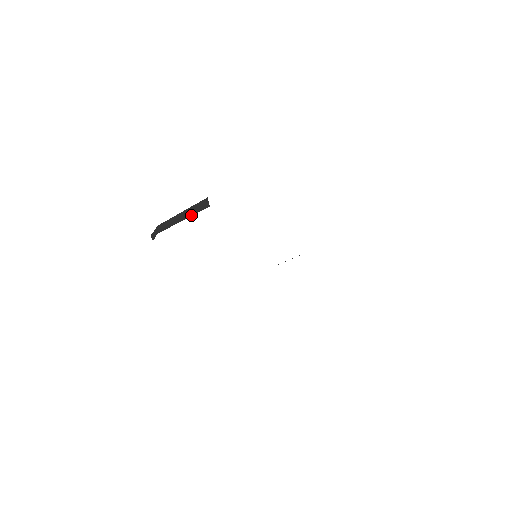
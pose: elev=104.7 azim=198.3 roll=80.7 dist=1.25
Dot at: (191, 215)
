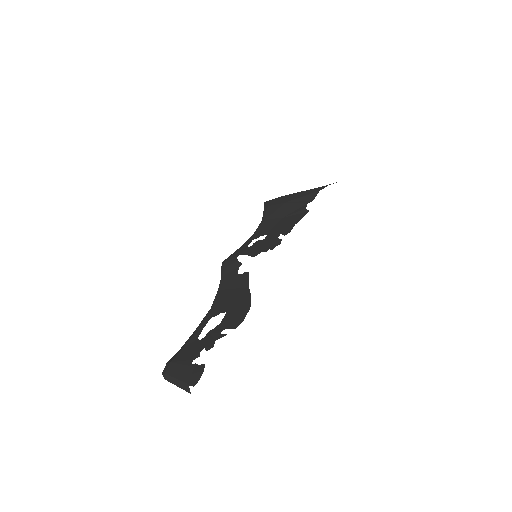
Dot at: occluded
